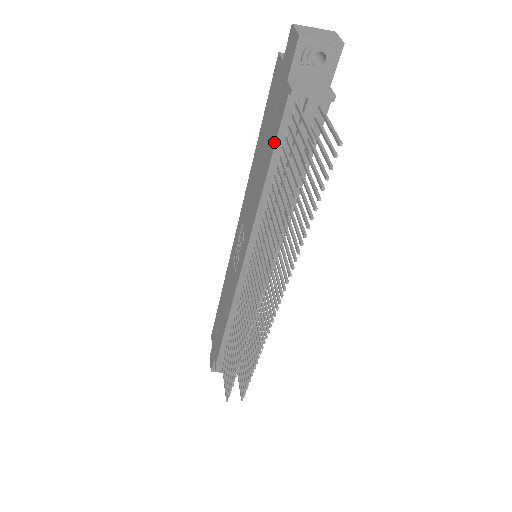
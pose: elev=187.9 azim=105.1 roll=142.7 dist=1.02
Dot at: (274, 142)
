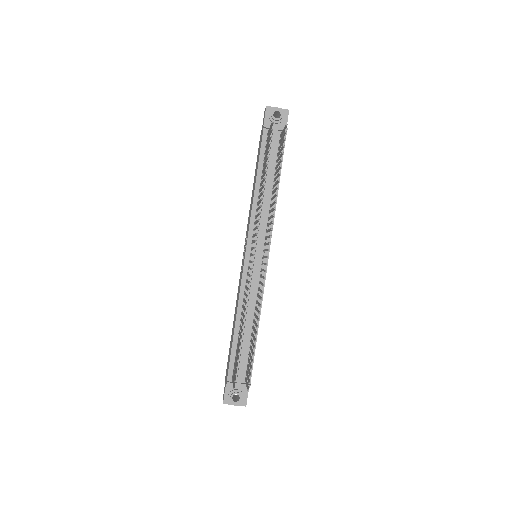
Dot at: (259, 158)
